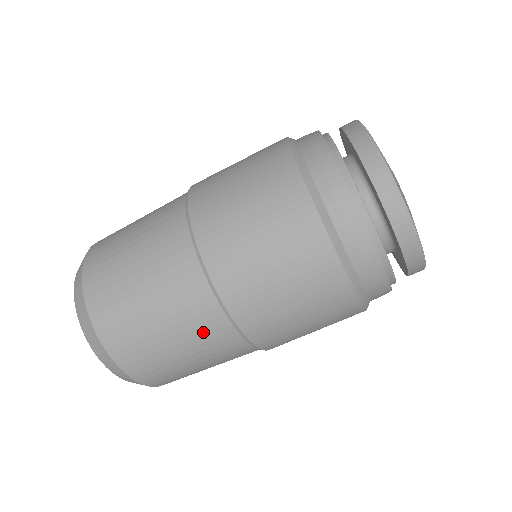
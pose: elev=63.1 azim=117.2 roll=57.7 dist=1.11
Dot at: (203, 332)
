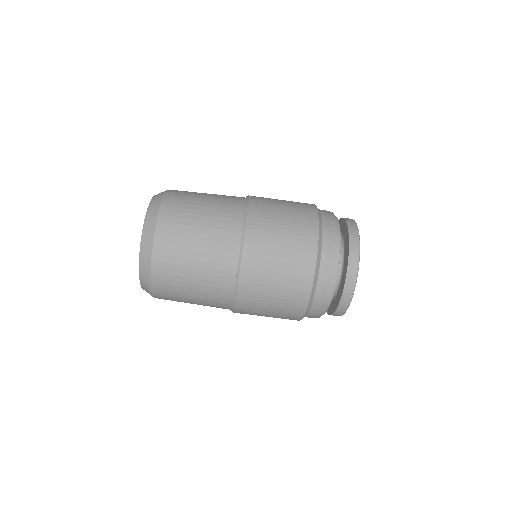
Dot at: occluded
